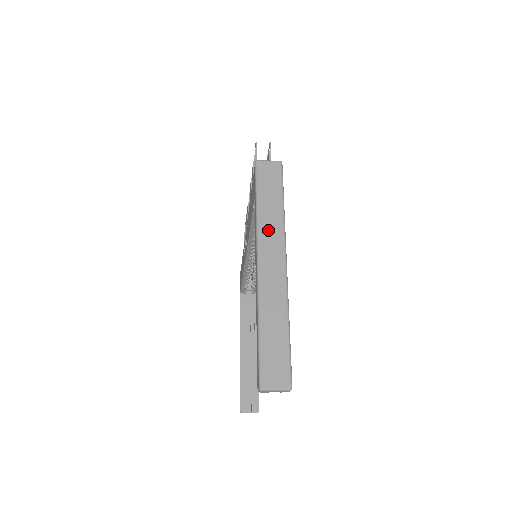
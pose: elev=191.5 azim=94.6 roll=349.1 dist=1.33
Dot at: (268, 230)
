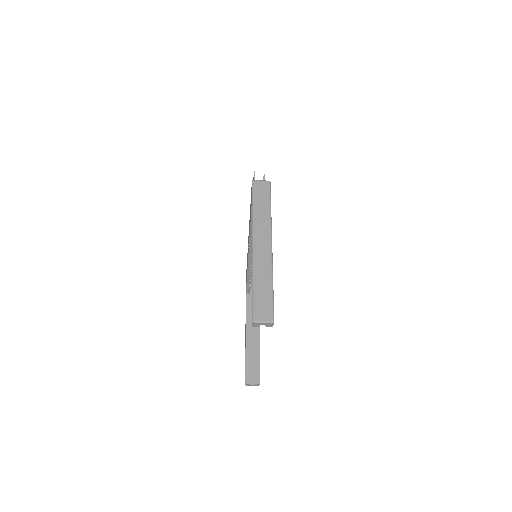
Dot at: (260, 224)
